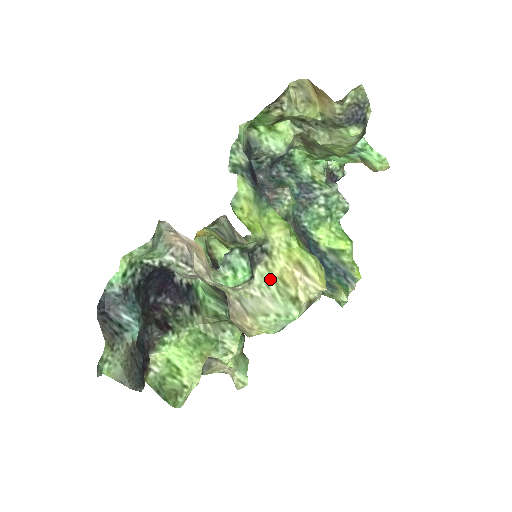
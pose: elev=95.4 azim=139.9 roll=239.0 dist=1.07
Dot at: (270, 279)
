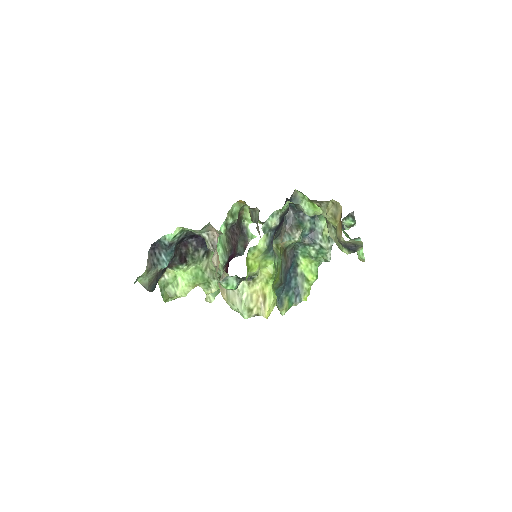
Dot at: (246, 291)
